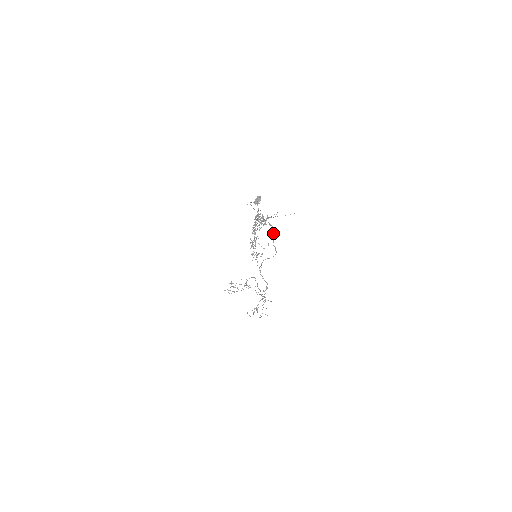
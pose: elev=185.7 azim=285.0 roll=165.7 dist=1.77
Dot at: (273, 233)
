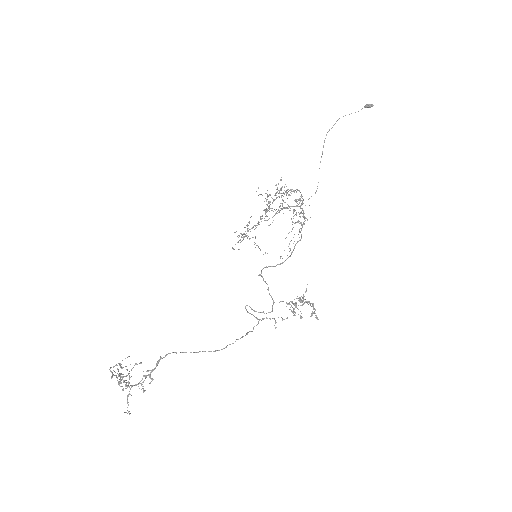
Dot at: (303, 214)
